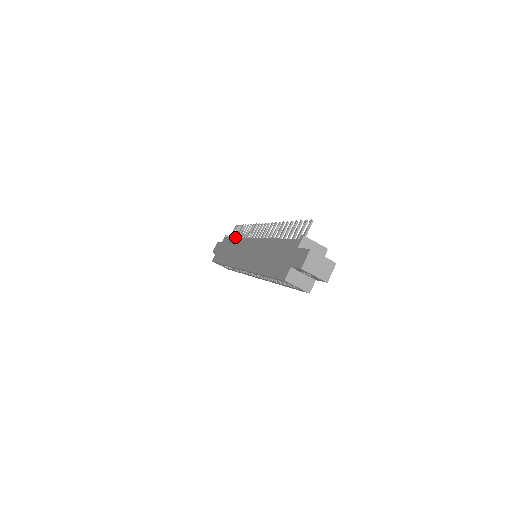
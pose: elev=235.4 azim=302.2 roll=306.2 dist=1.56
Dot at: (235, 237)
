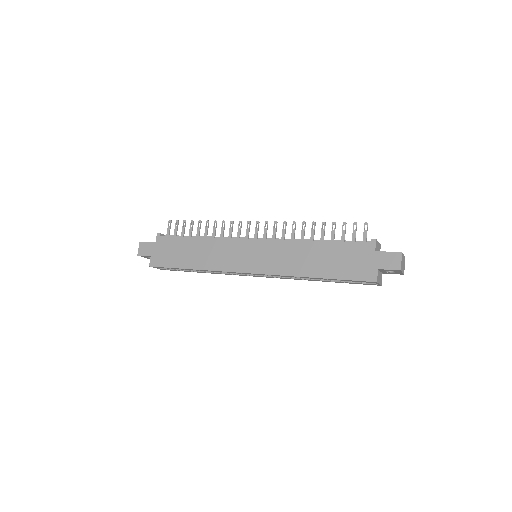
Dot at: (196, 237)
